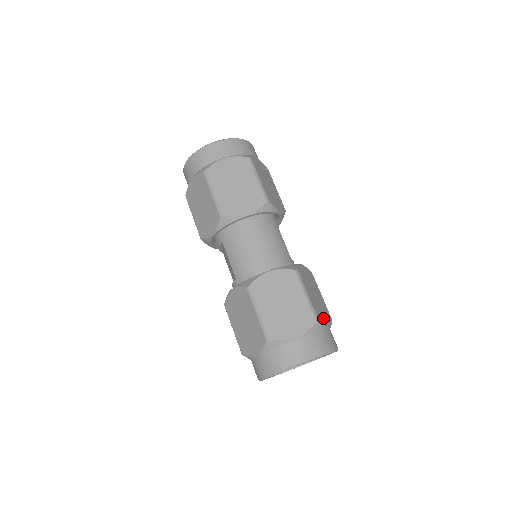
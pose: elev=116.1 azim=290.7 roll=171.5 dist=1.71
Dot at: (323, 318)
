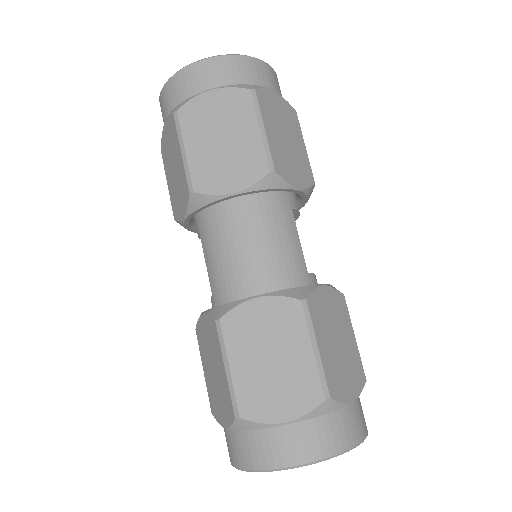
Dot at: (344, 385)
